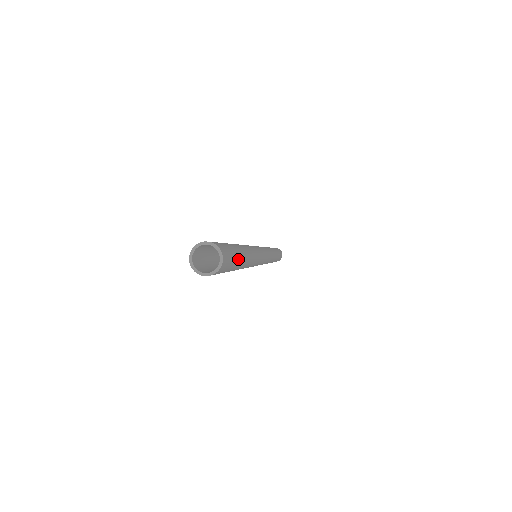
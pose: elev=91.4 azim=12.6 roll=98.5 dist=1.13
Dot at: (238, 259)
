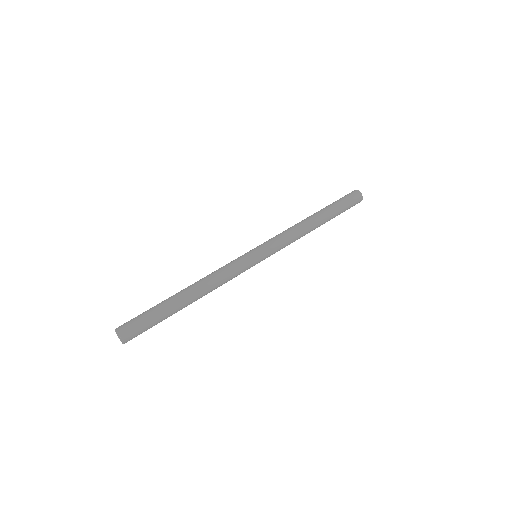
Dot at: (161, 319)
